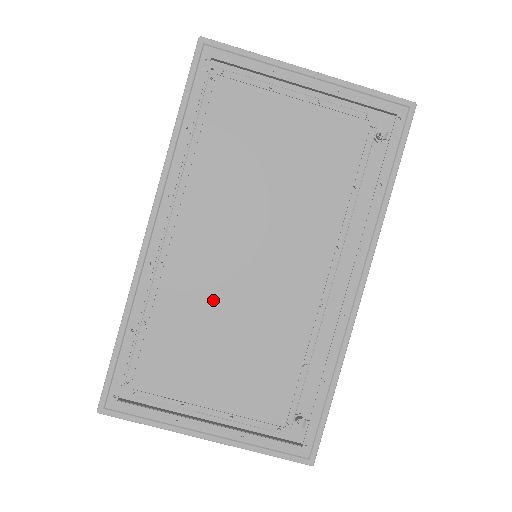
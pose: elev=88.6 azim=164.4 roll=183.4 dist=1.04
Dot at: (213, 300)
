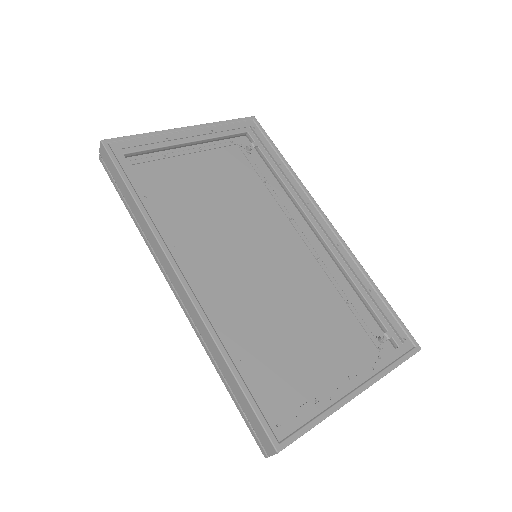
Dot at: (259, 307)
